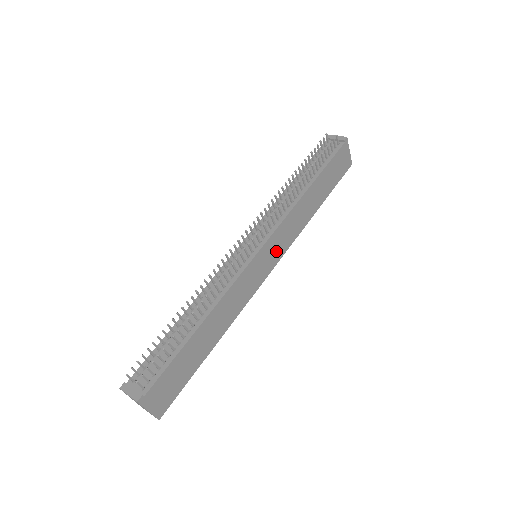
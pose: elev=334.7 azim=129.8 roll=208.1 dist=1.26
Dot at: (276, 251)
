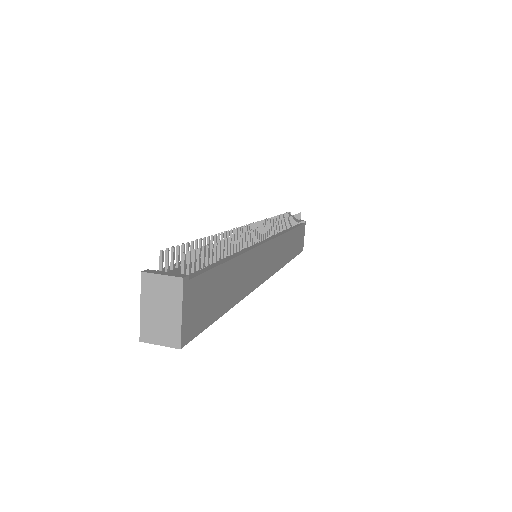
Dot at: (273, 261)
